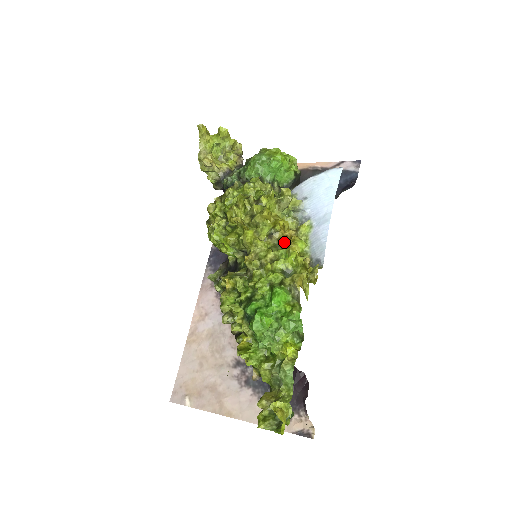
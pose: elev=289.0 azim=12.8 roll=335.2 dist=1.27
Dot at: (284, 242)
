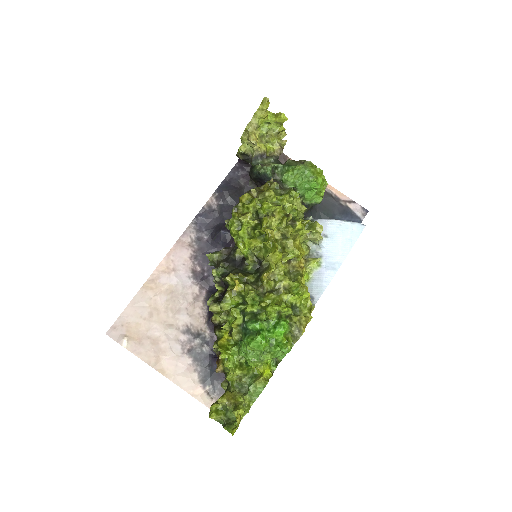
Dot at: (299, 274)
